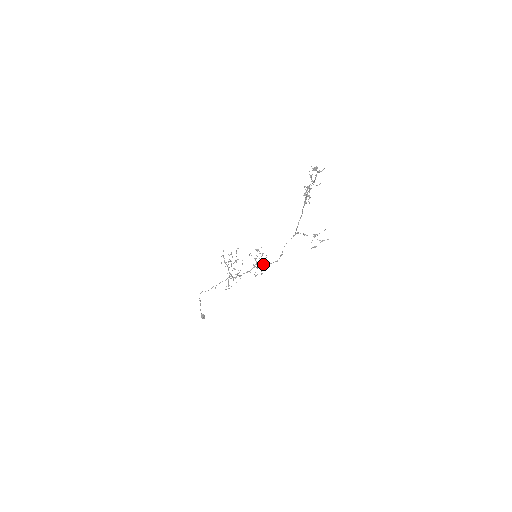
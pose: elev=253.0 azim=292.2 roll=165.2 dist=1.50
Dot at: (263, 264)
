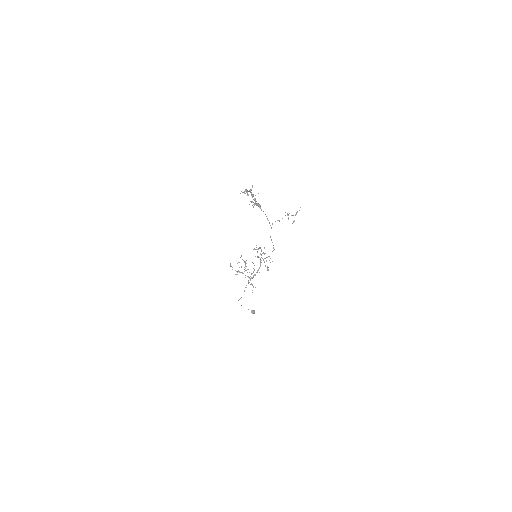
Dot at: occluded
